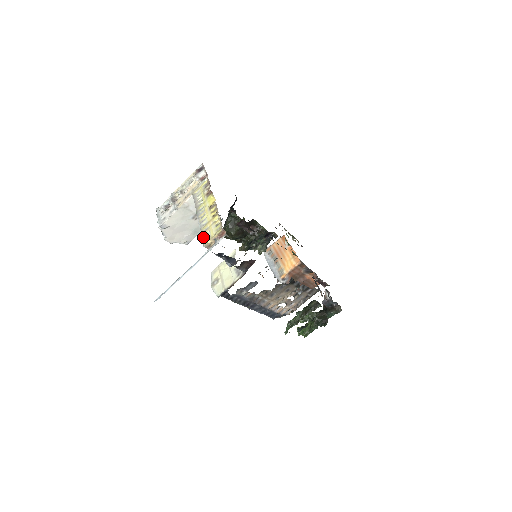
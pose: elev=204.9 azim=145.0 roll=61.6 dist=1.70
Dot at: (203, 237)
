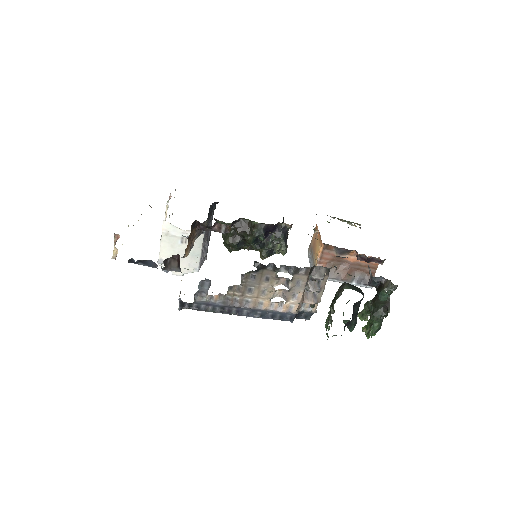
Dot at: occluded
